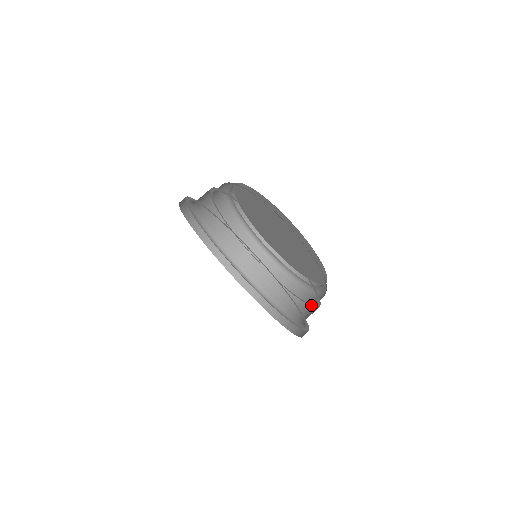
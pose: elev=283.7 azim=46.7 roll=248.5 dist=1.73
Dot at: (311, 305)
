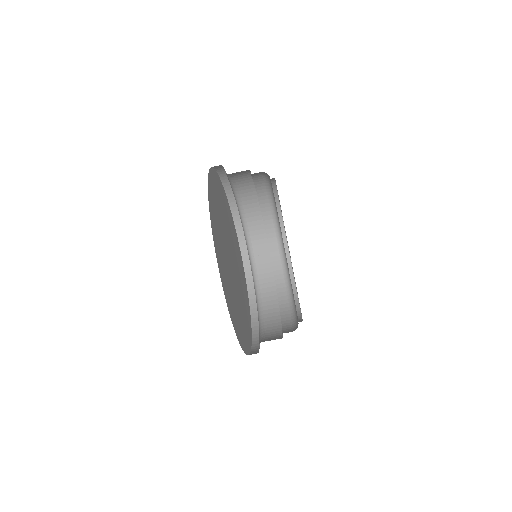
Dot at: (281, 315)
